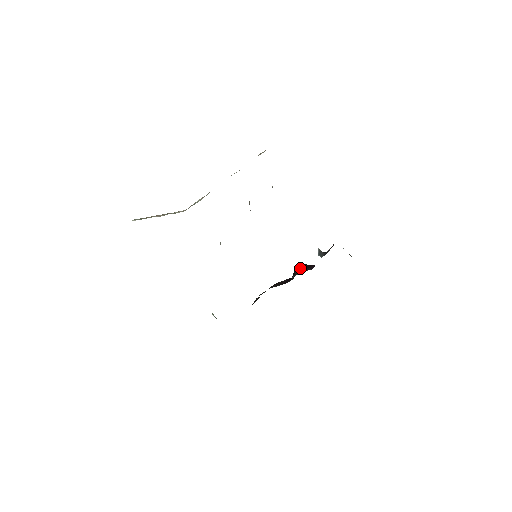
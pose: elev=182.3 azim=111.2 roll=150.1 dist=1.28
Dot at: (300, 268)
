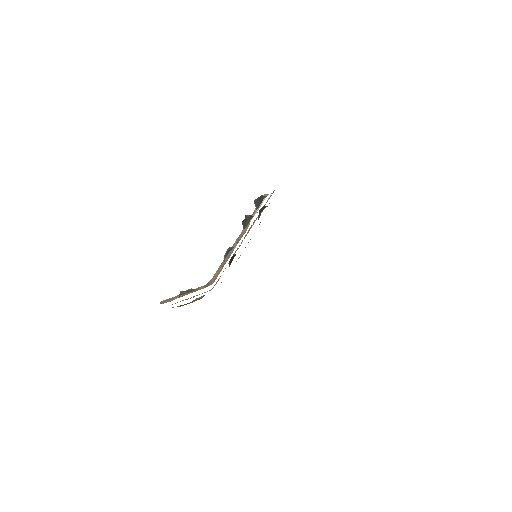
Dot at: occluded
